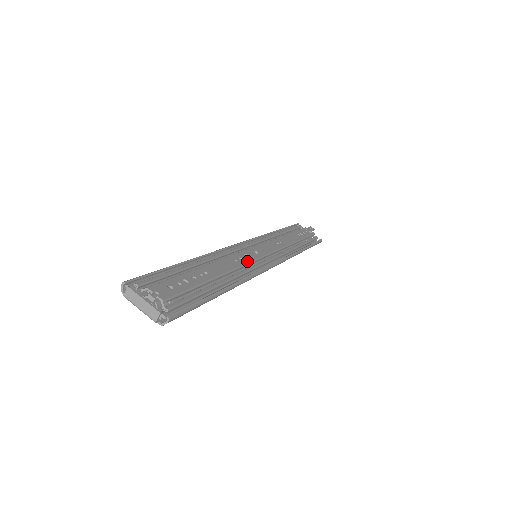
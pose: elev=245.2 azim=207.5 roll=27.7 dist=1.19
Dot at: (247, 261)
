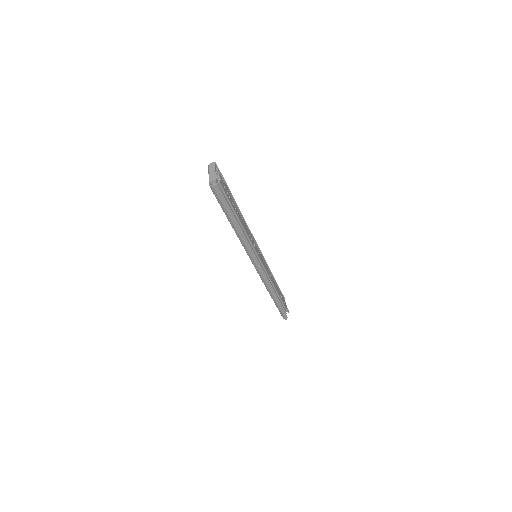
Dot at: (253, 244)
